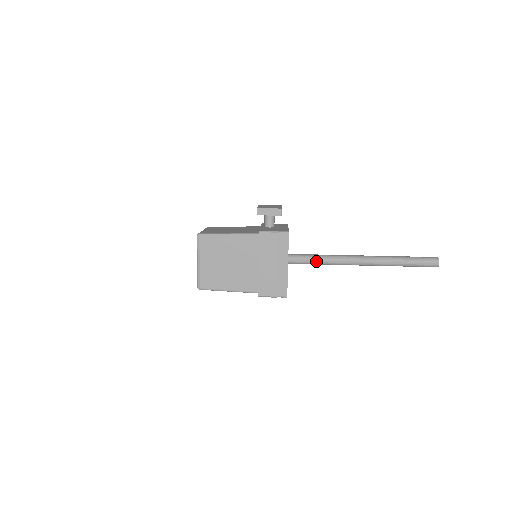
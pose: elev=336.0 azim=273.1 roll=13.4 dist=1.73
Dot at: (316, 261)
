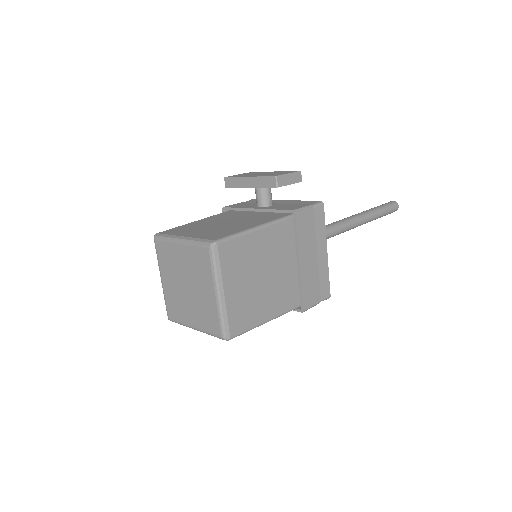
Dot at: occluded
